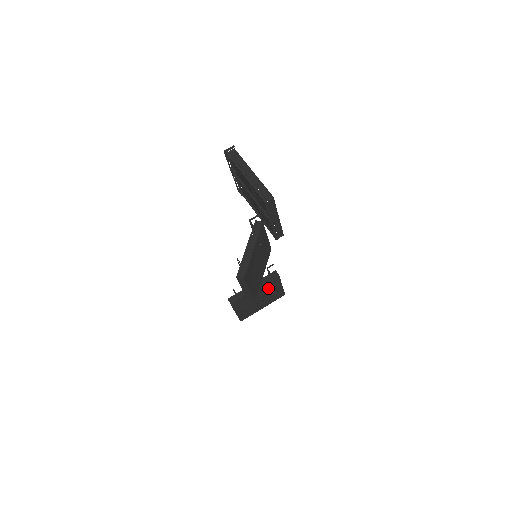
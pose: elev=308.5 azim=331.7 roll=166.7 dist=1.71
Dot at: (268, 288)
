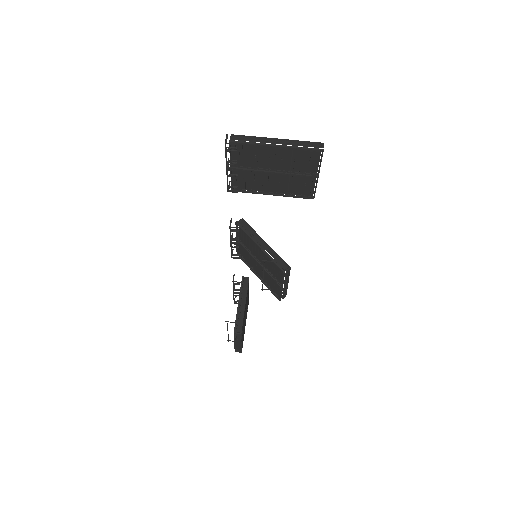
Dot at: (247, 298)
